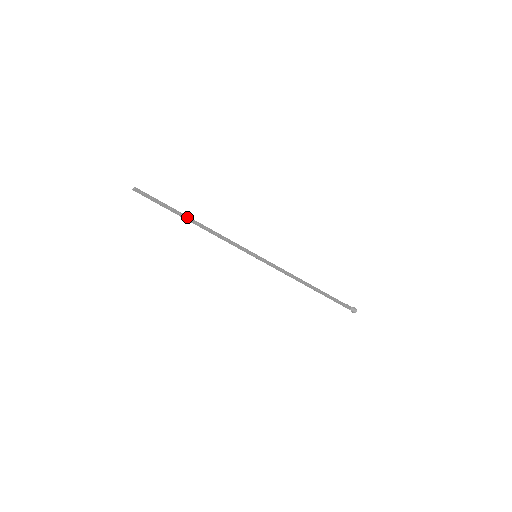
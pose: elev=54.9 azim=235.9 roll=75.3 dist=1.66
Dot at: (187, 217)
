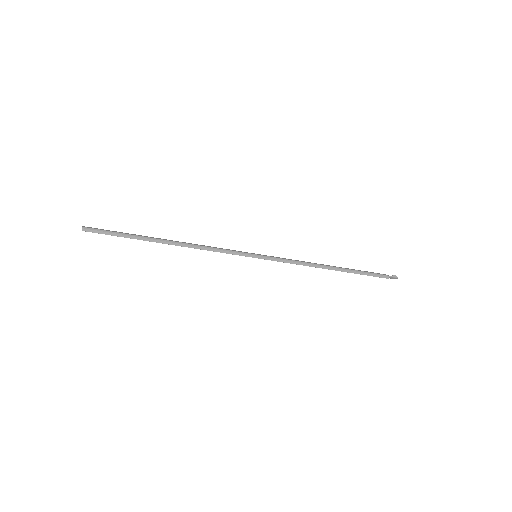
Dot at: (157, 242)
